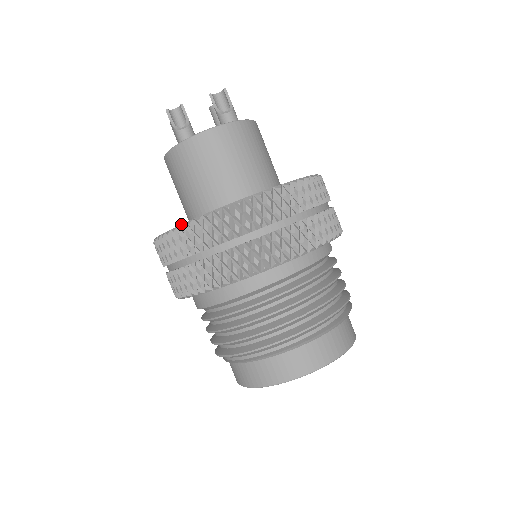
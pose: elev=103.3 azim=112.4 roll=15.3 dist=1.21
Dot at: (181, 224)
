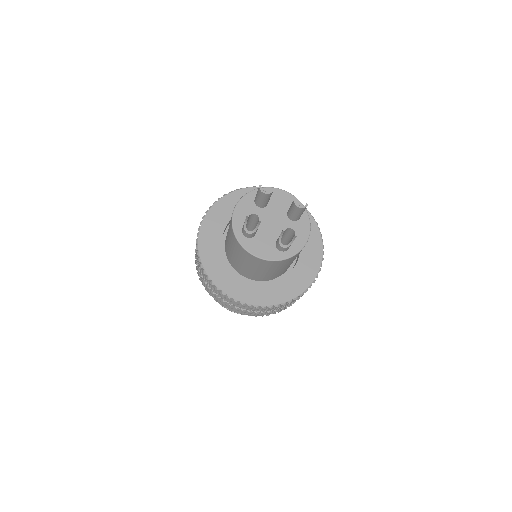
Dot at: (206, 272)
